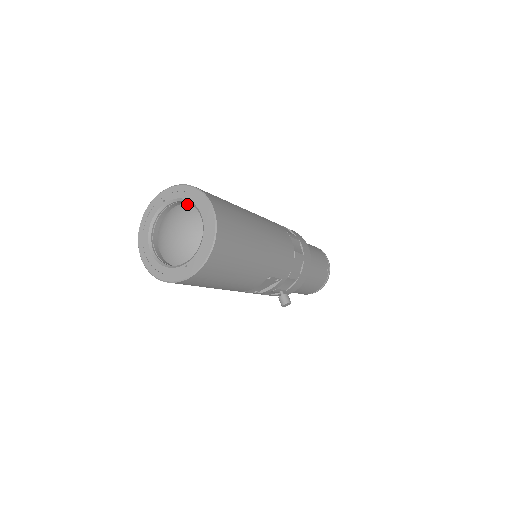
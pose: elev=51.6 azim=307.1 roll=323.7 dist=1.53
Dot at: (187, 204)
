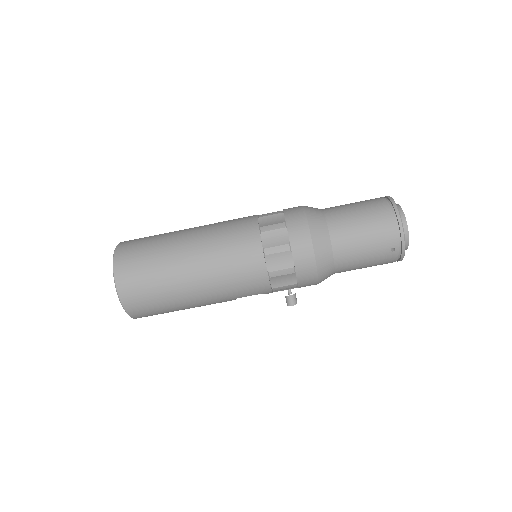
Dot at: occluded
